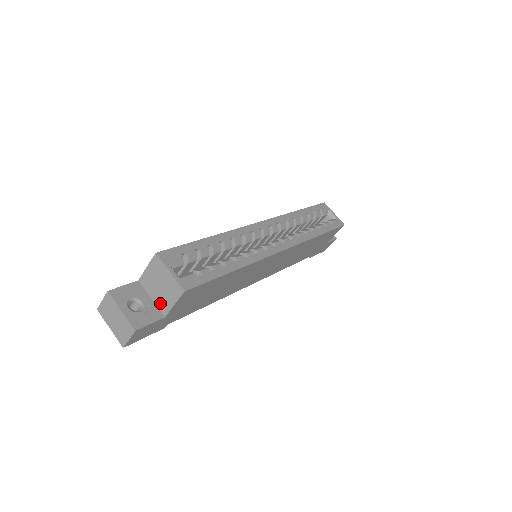
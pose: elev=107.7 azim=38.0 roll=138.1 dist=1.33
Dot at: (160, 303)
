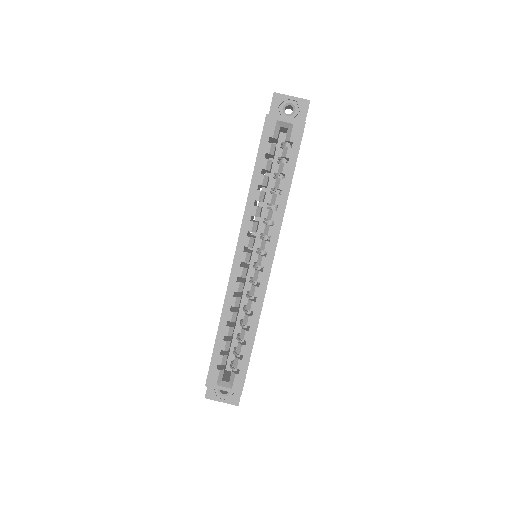
Dot at: occluded
